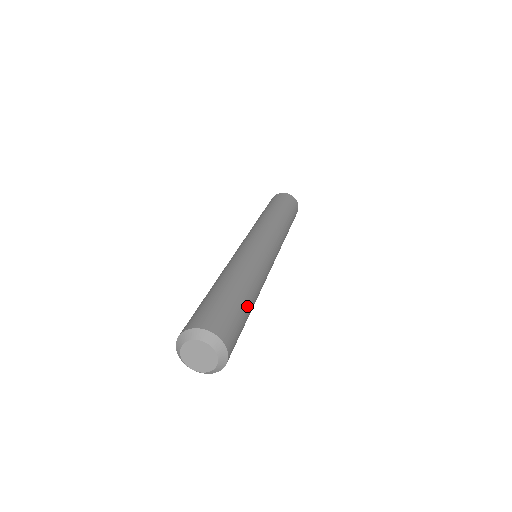
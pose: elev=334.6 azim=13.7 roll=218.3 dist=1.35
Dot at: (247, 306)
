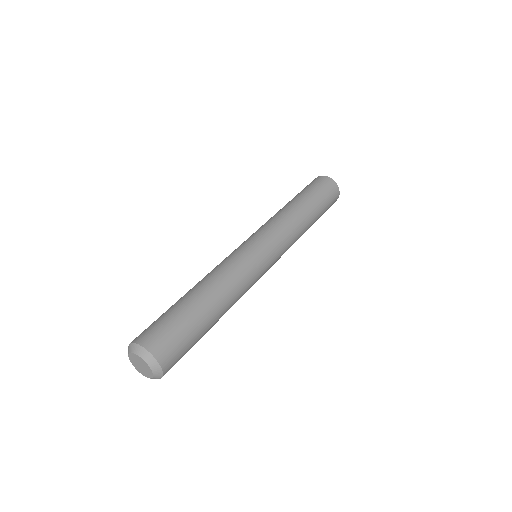
Dot at: (205, 320)
